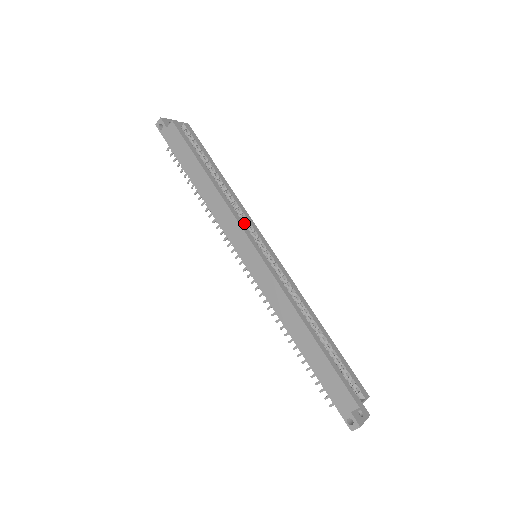
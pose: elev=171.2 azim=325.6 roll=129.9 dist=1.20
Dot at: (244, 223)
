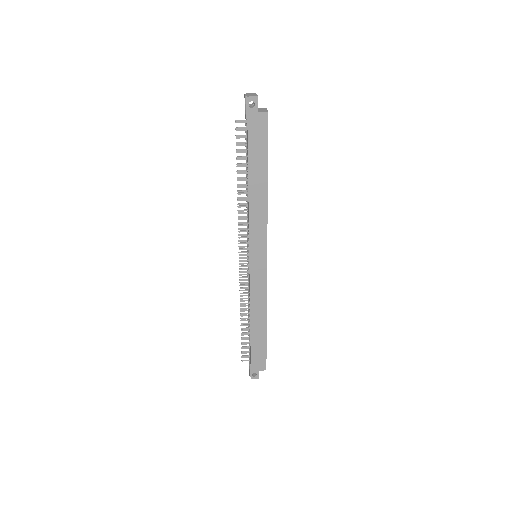
Dot at: occluded
